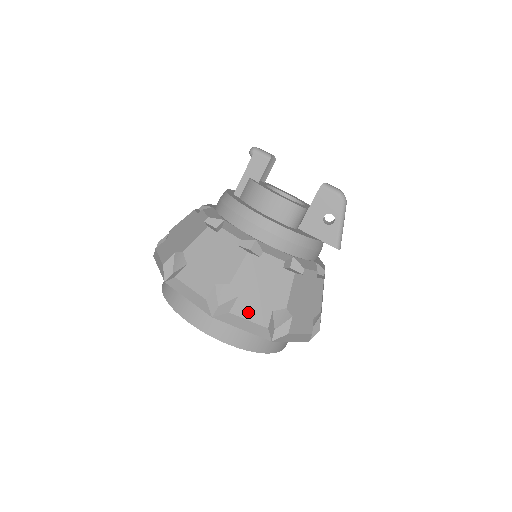
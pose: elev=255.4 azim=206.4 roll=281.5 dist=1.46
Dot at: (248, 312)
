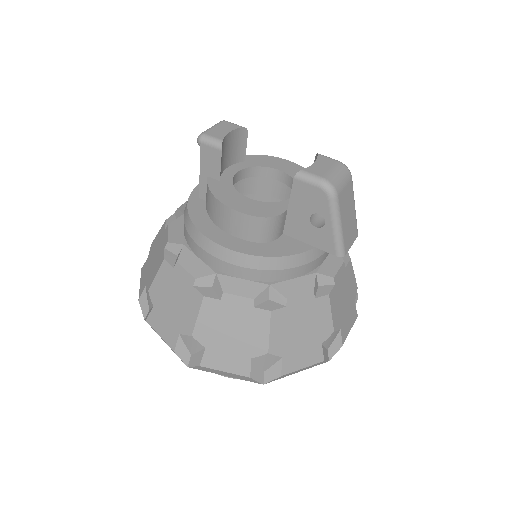
Dot at: (221, 363)
